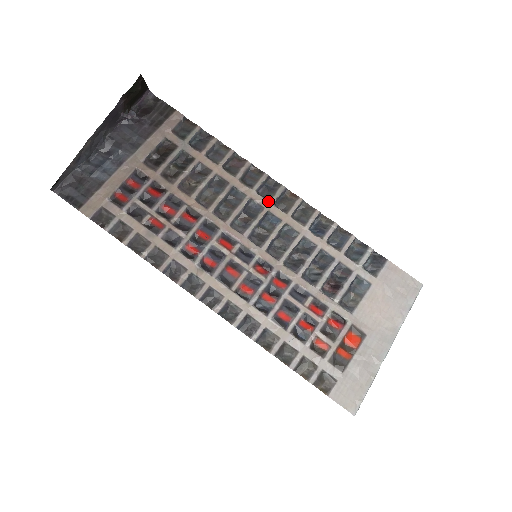
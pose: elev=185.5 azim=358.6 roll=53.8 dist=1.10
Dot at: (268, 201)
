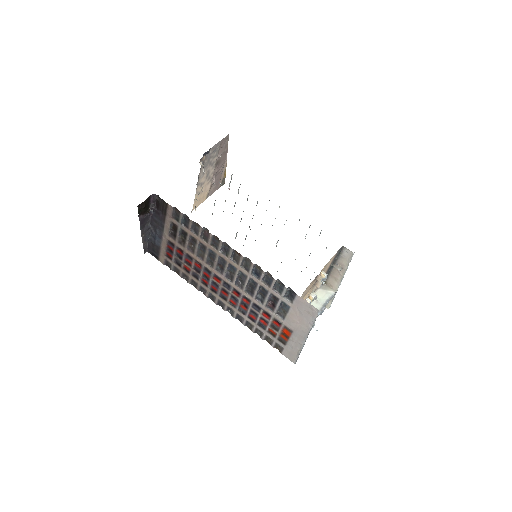
Dot at: (227, 257)
